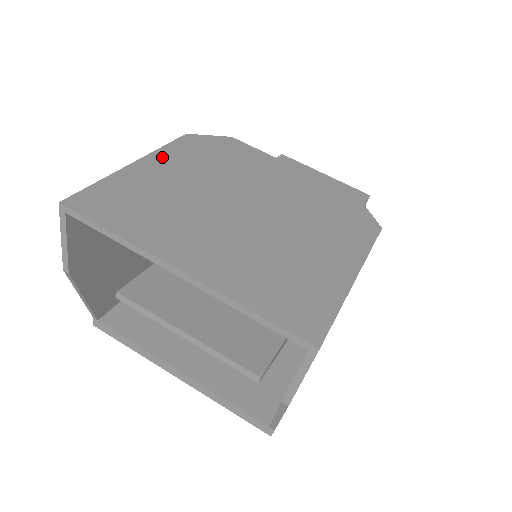
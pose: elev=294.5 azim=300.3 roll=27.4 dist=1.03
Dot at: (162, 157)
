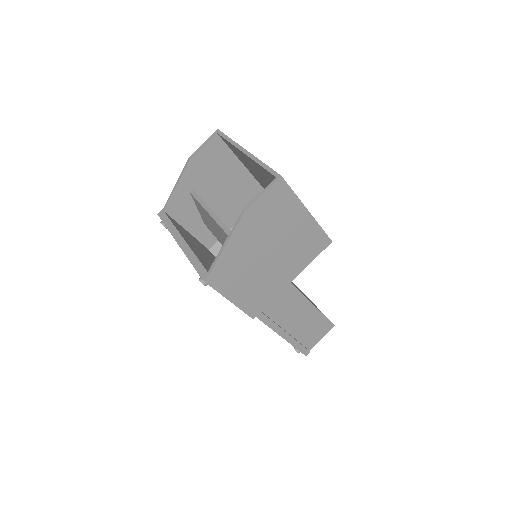
Dot at: occluded
